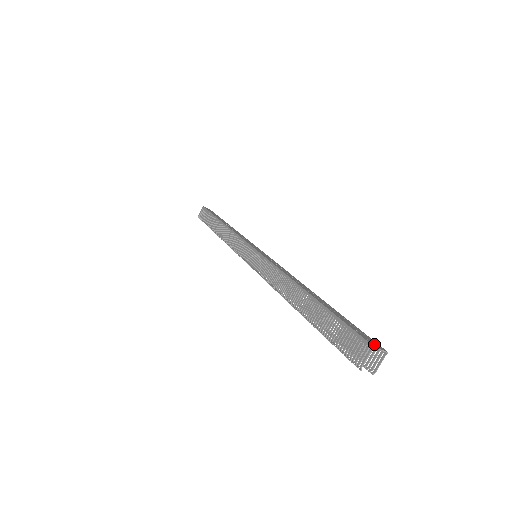
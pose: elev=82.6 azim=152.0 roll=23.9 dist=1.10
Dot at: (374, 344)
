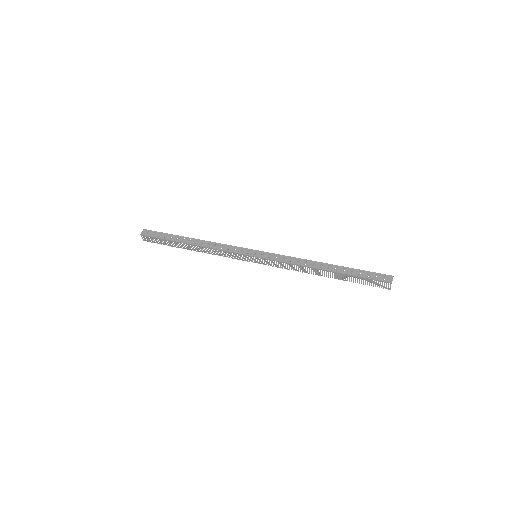
Dot at: (388, 279)
